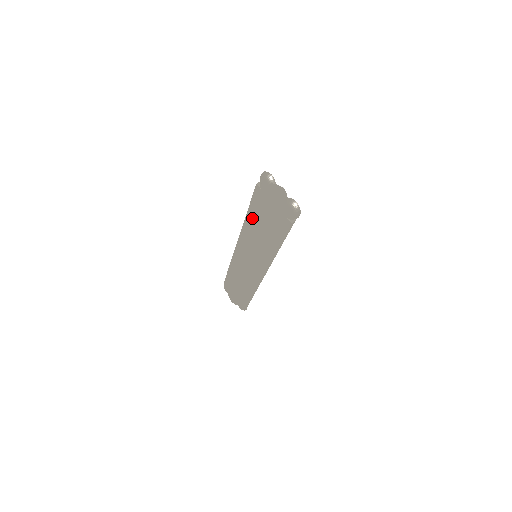
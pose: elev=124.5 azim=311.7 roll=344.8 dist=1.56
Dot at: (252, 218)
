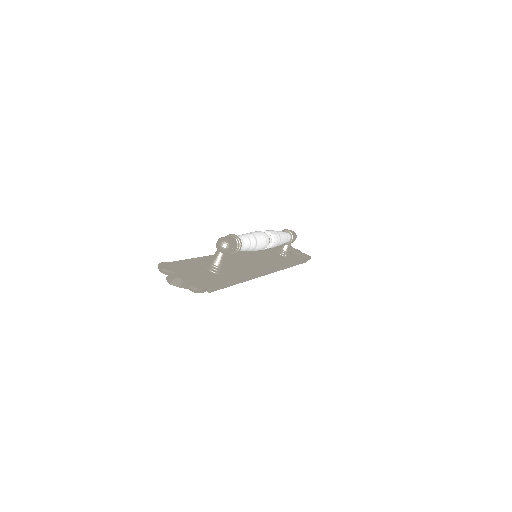
Dot at: occluded
